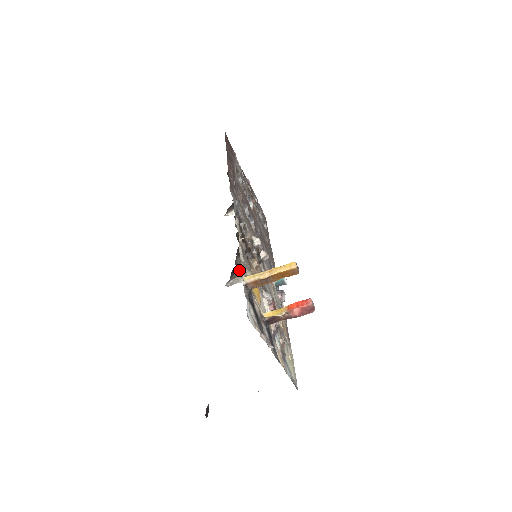
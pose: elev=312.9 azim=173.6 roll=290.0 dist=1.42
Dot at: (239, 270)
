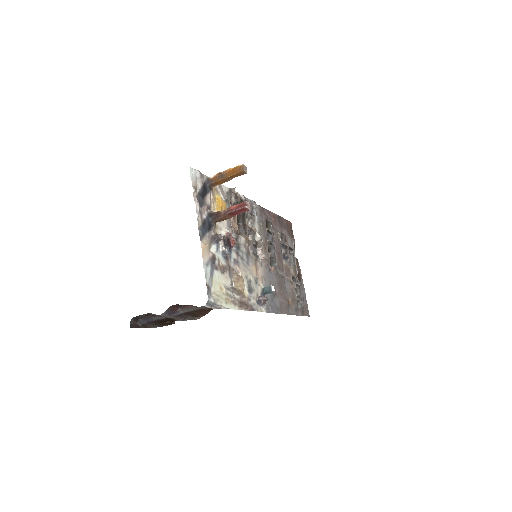
Dot at: occluded
